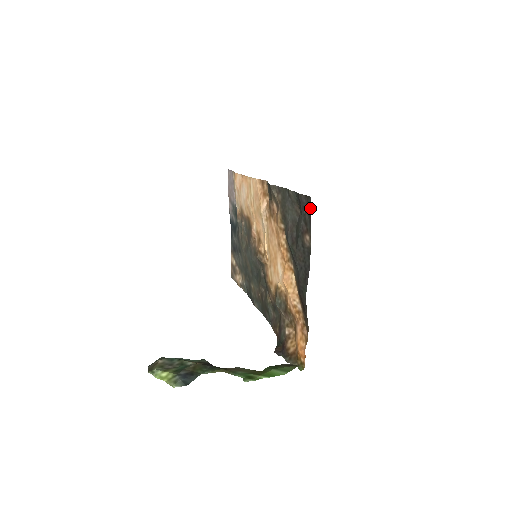
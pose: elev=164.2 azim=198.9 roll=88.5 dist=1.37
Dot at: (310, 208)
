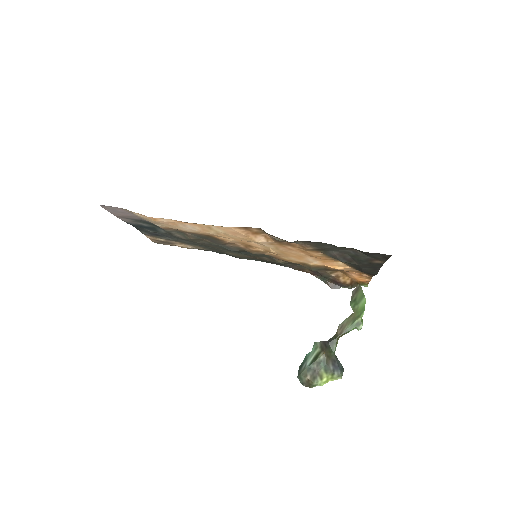
Dot at: occluded
